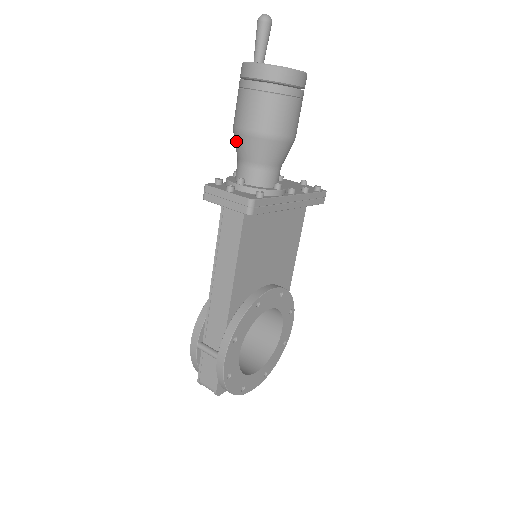
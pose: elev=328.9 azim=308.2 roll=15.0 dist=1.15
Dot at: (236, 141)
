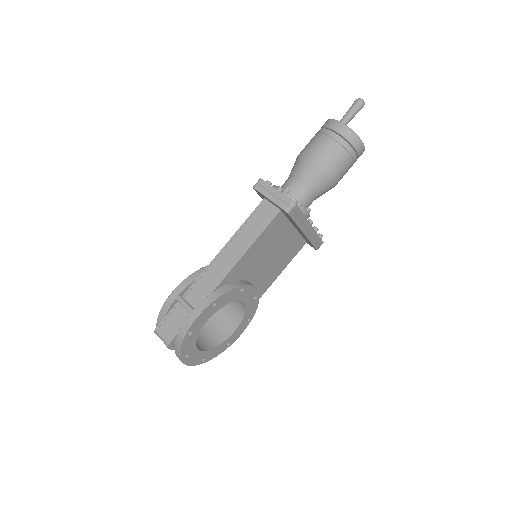
Dot at: (298, 164)
